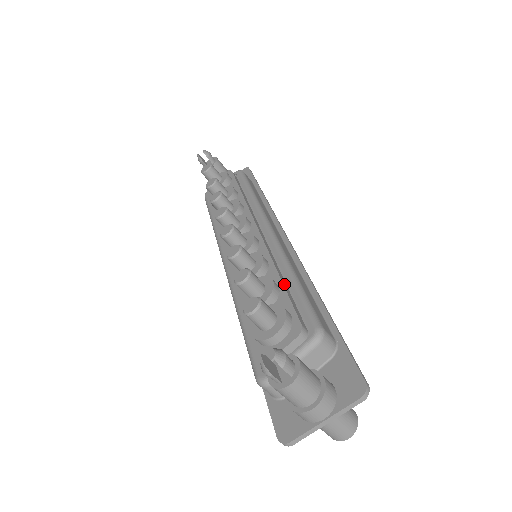
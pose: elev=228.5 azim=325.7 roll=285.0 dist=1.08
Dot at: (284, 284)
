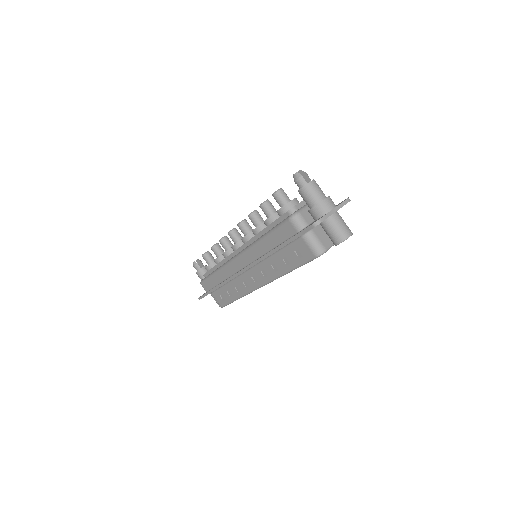
Dot at: occluded
